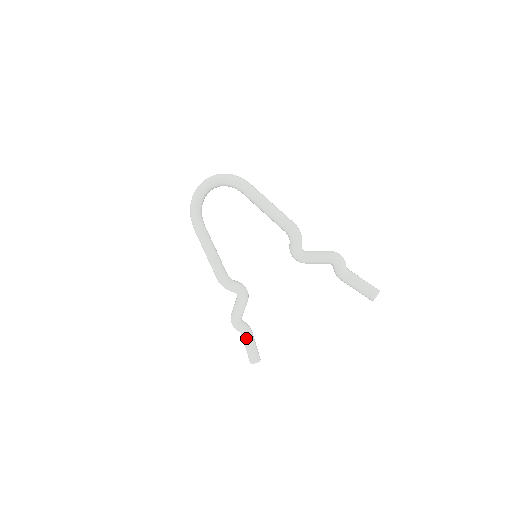
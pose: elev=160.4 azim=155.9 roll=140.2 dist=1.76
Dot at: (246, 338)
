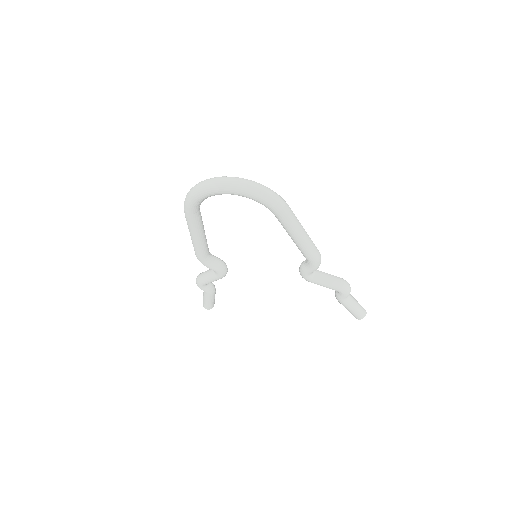
Dot at: (209, 297)
